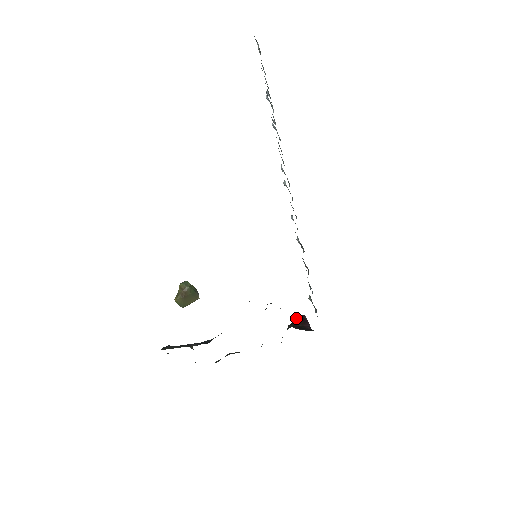
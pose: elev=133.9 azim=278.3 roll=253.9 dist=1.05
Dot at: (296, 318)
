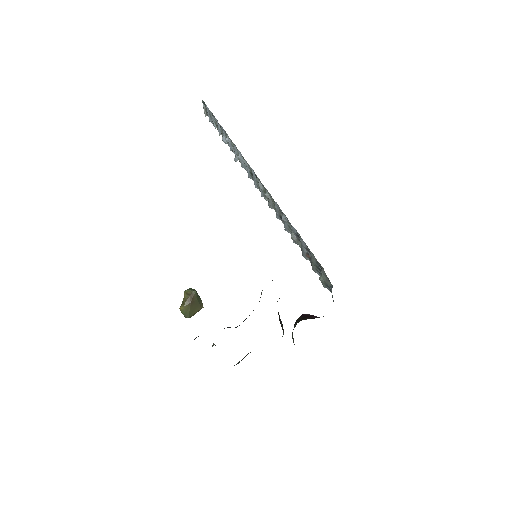
Dot at: (299, 317)
